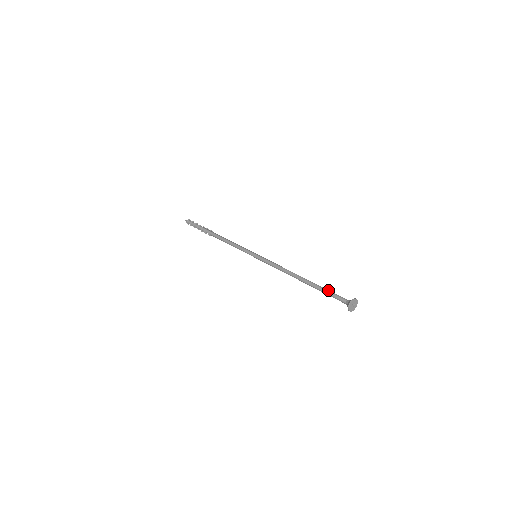
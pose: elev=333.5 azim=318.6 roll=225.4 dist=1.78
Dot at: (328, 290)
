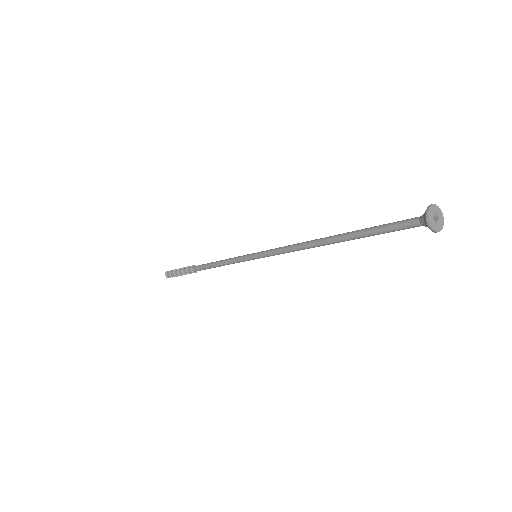
Dot at: occluded
